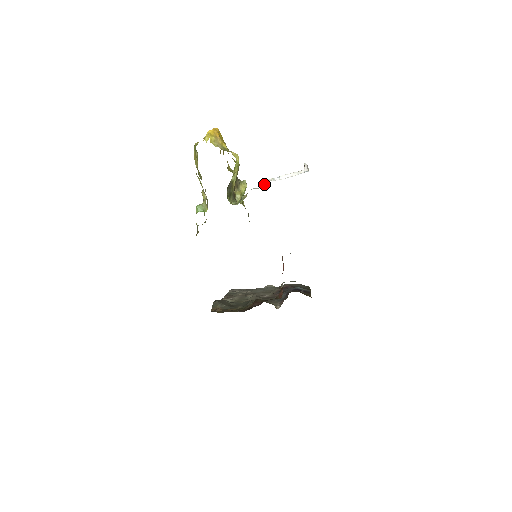
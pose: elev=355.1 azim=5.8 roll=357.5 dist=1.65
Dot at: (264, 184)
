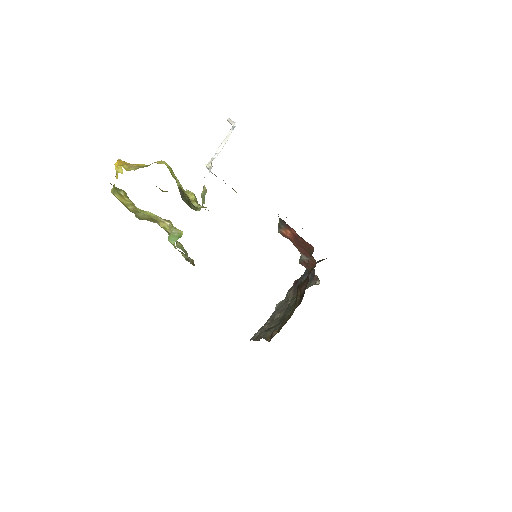
Dot at: (210, 165)
